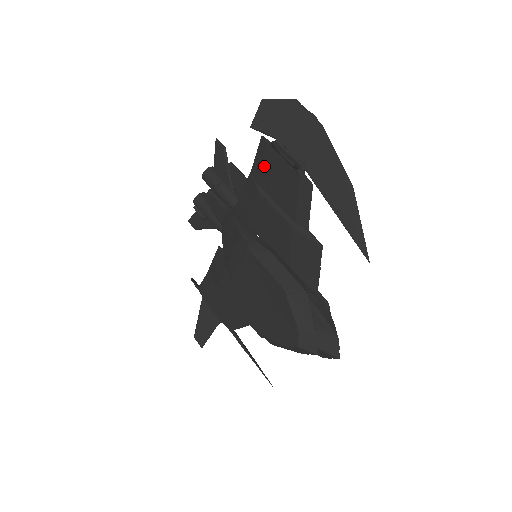
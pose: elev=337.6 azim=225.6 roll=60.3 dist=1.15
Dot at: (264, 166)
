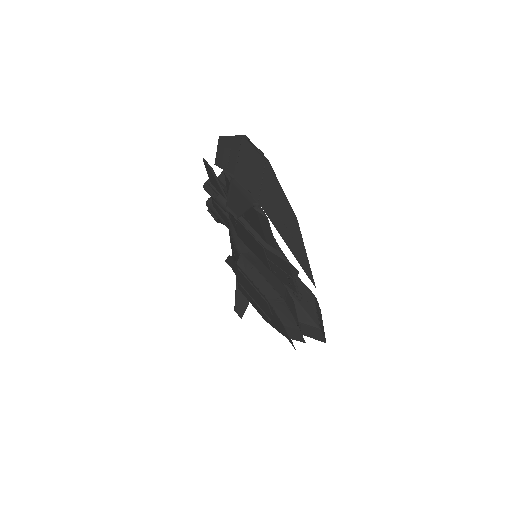
Dot at: occluded
